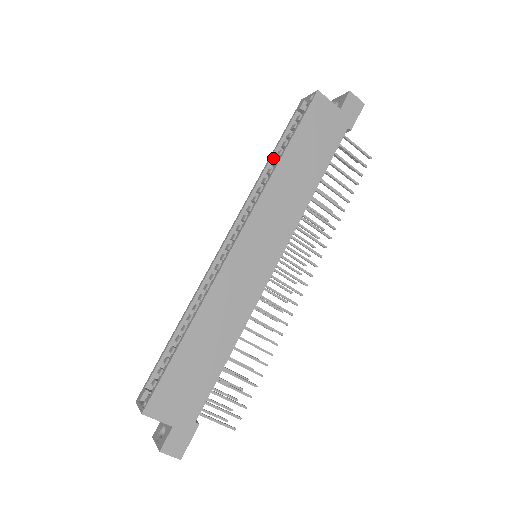
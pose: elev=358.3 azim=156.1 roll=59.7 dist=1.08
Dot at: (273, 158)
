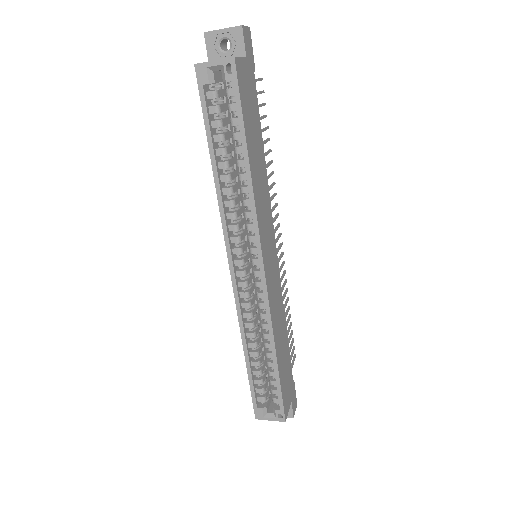
Dot at: (216, 160)
